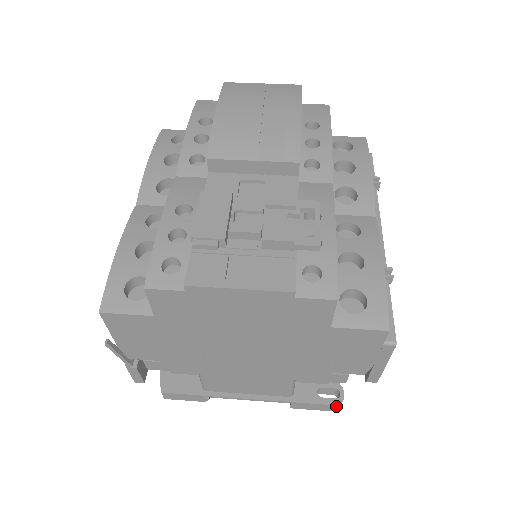
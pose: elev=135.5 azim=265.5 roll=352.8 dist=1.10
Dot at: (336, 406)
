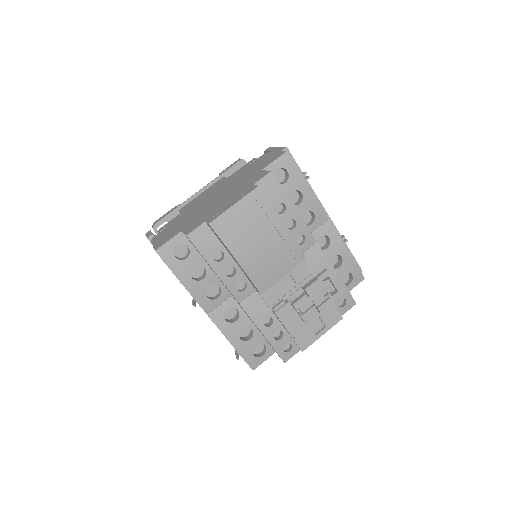
Dot at: occluded
